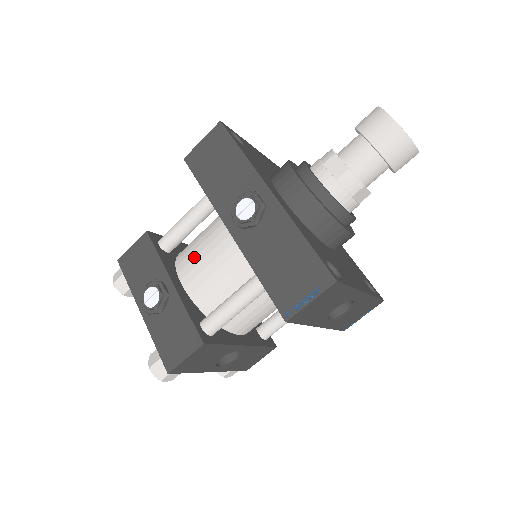
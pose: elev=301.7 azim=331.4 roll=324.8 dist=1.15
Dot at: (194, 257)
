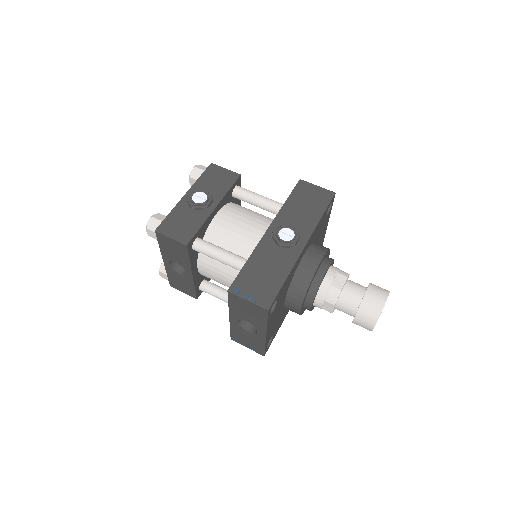
Dot at: (238, 214)
